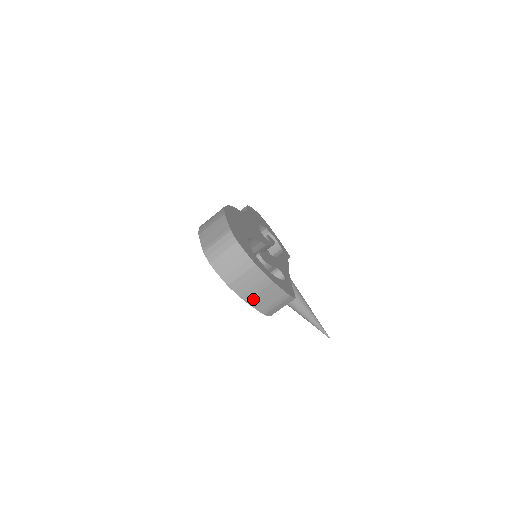
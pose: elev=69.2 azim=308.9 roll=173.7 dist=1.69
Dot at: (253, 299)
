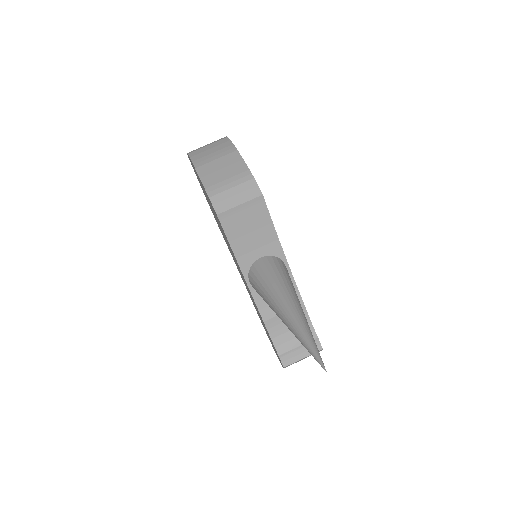
Dot at: (205, 167)
